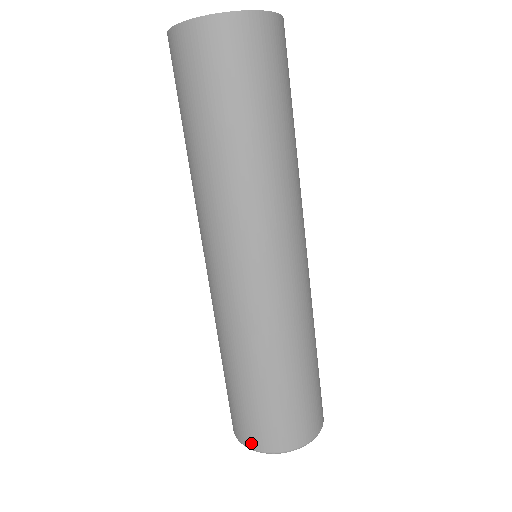
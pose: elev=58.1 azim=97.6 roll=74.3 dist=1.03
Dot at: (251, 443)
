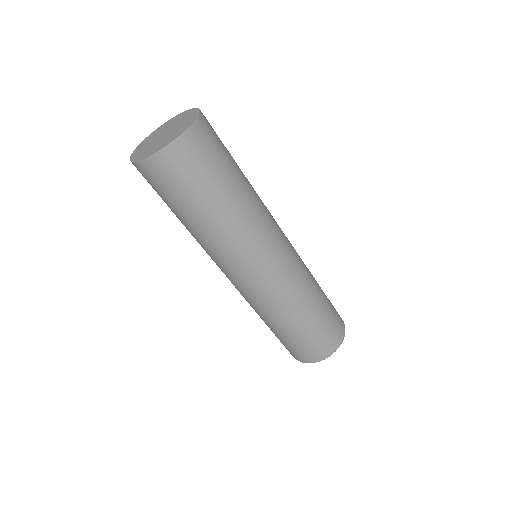
Dot at: (308, 360)
